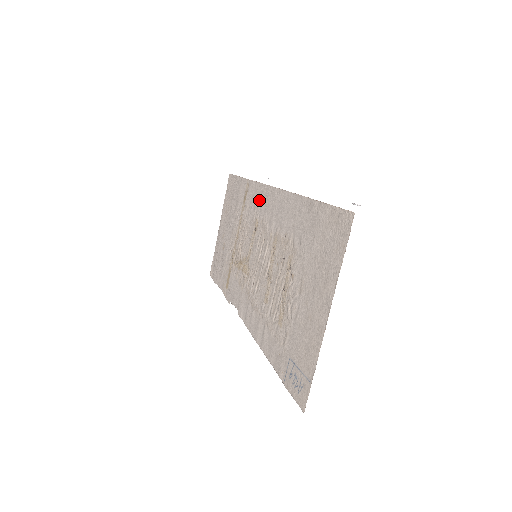
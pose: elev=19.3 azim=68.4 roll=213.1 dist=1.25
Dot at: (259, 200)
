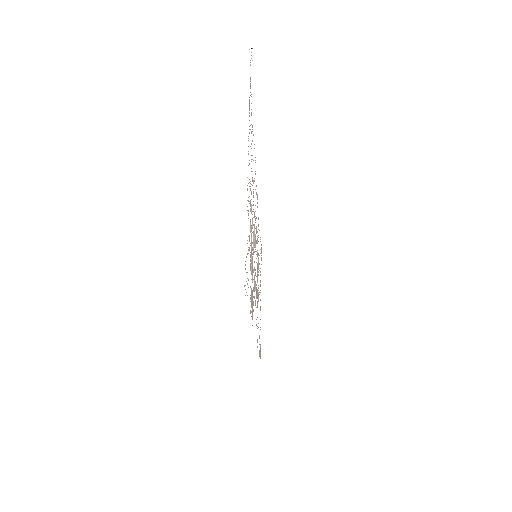
Dot at: occluded
